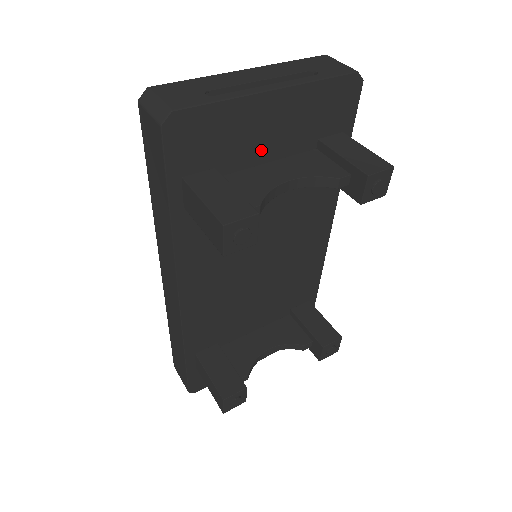
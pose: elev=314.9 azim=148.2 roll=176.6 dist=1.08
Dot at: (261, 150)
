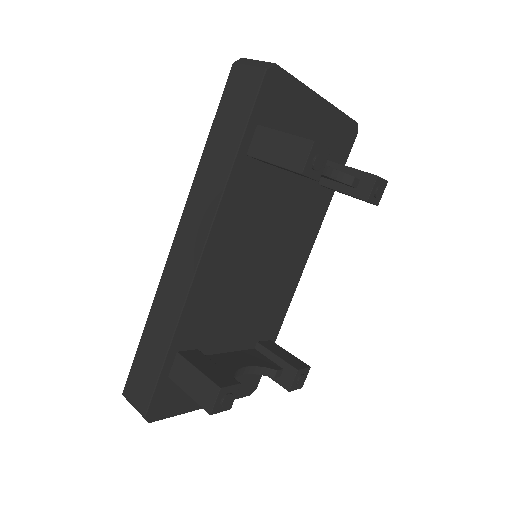
Dot at: occluded
